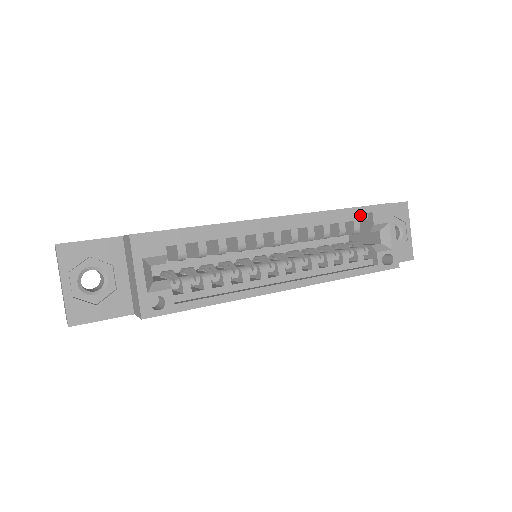
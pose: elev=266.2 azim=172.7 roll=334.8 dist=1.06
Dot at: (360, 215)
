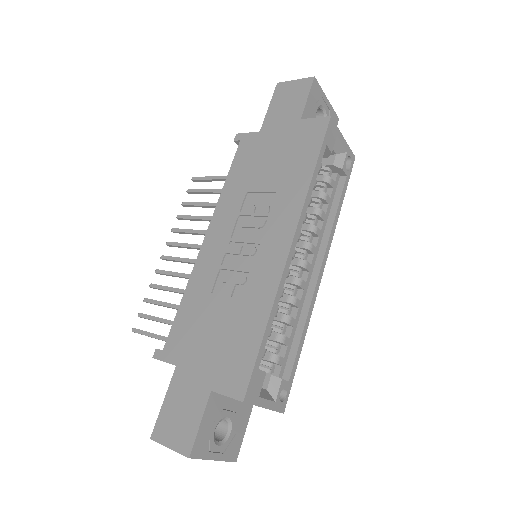
Dot at: occluded
